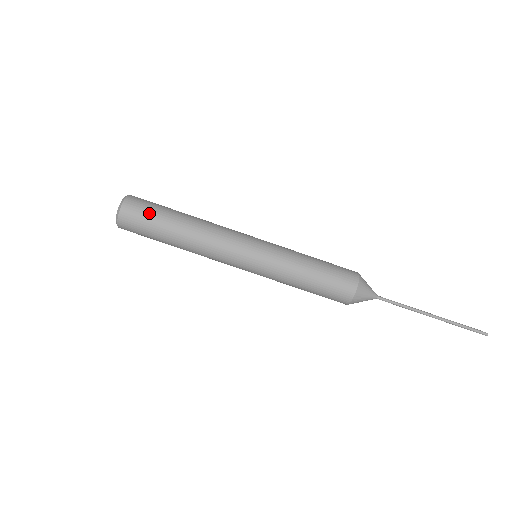
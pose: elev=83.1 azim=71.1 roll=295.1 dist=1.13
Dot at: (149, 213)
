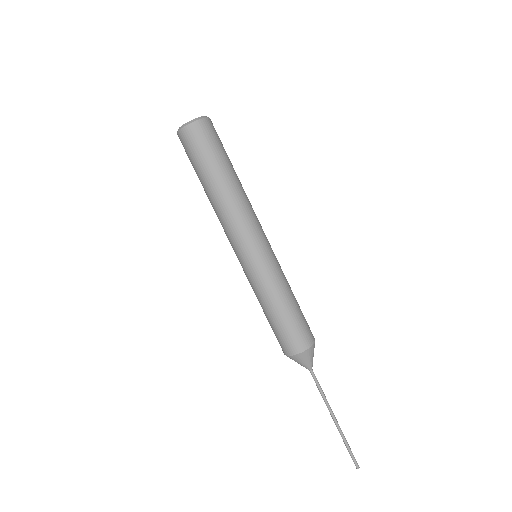
Dot at: (204, 150)
